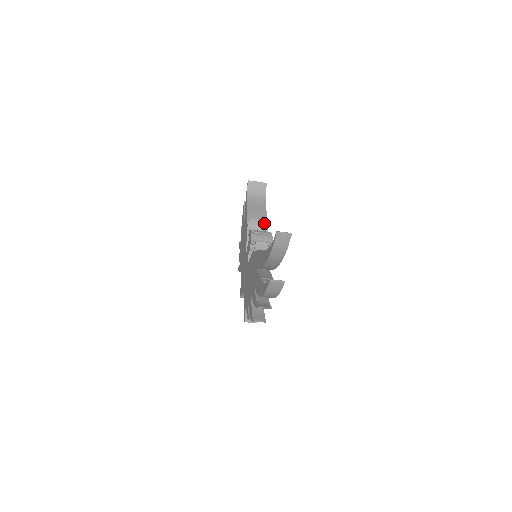
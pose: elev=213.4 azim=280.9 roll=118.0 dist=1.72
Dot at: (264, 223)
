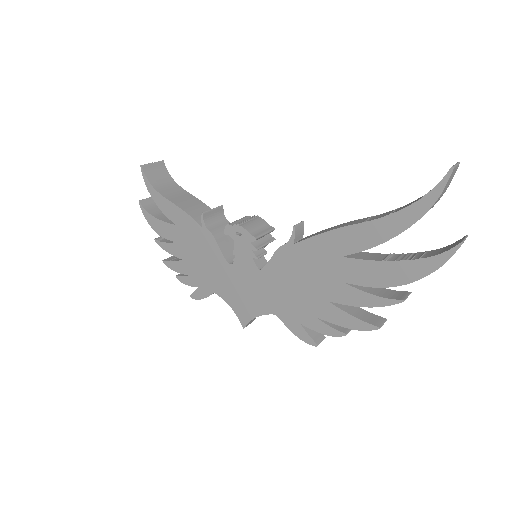
Dot at: (219, 211)
